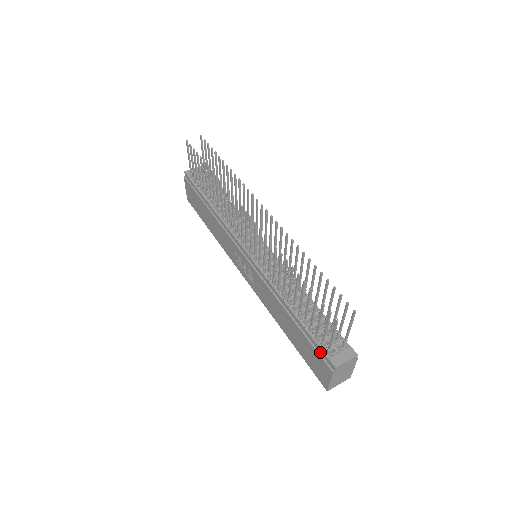
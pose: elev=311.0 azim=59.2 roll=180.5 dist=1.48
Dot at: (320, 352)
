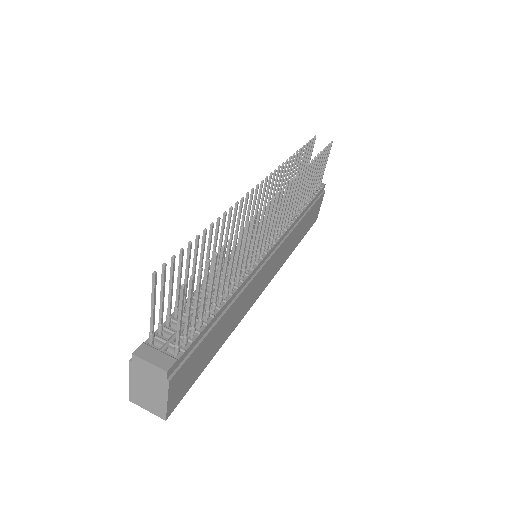
Dot at: occluded
